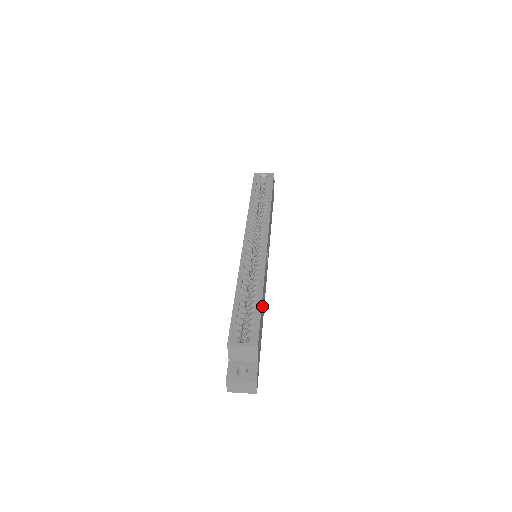
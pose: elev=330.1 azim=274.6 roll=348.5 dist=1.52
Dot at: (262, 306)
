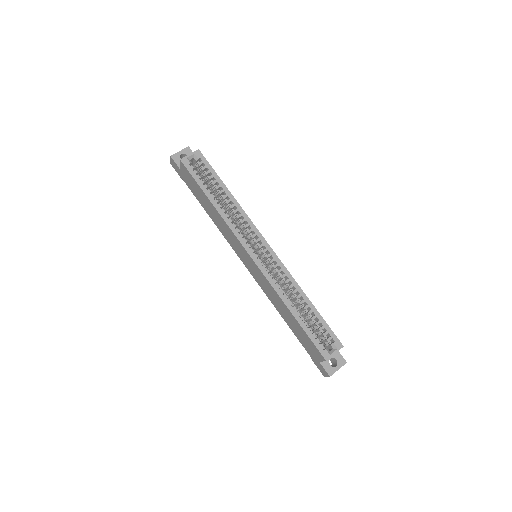
Dot at: occluded
